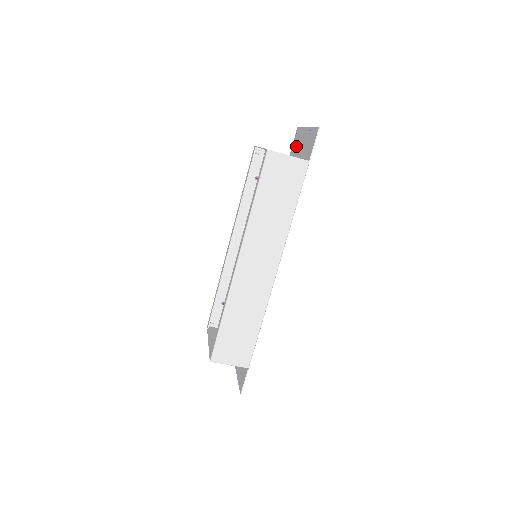
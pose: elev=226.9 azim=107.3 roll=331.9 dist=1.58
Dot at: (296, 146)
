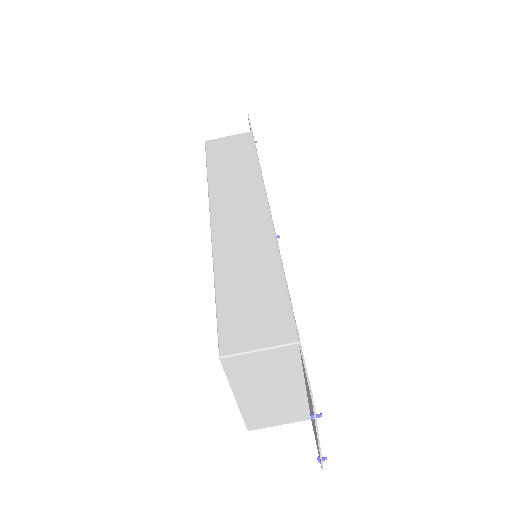
Dot at: occluded
